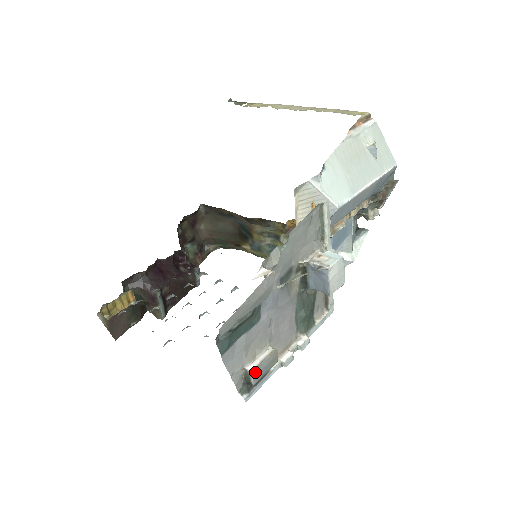
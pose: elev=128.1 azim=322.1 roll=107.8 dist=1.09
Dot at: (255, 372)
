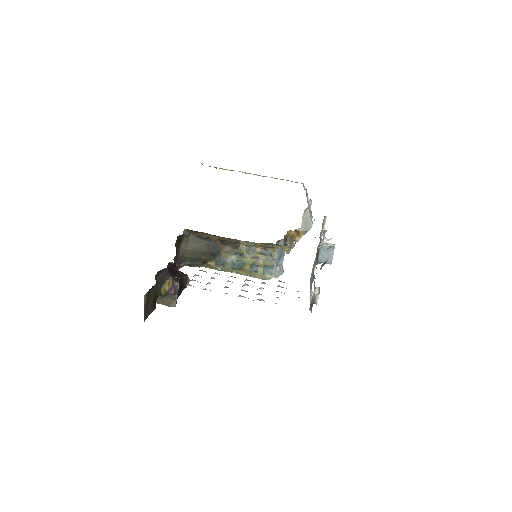
Dot at: occluded
